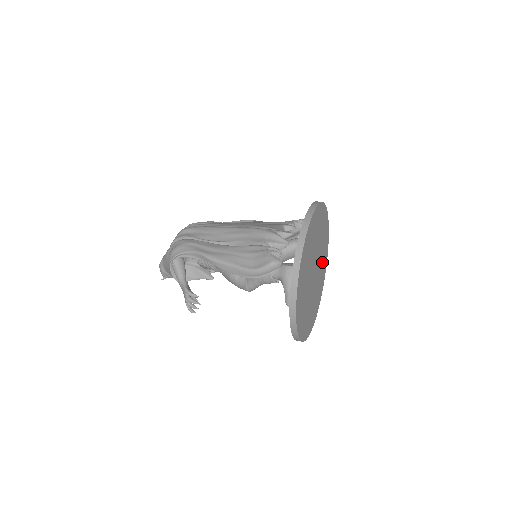
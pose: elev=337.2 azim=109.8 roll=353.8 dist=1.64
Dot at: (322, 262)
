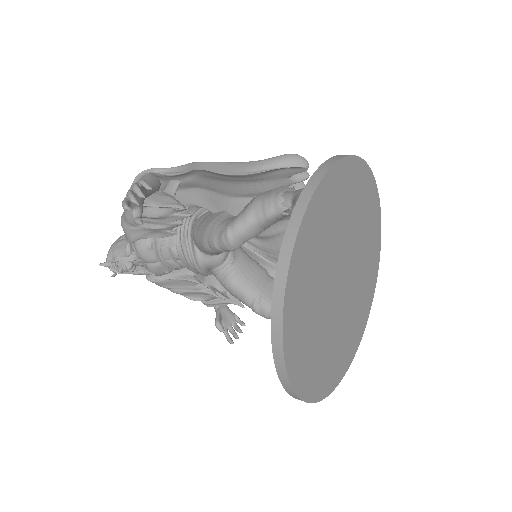
Dot at: (351, 322)
